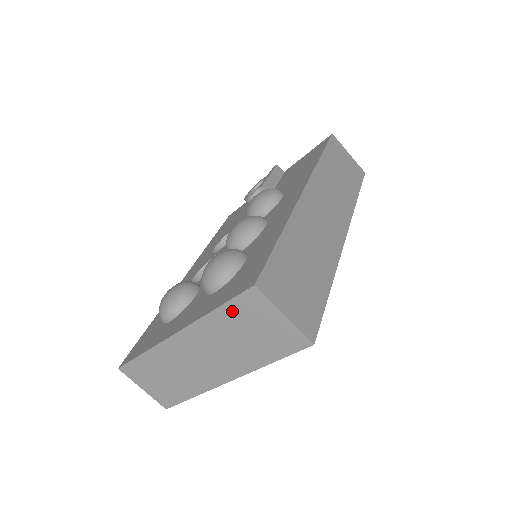
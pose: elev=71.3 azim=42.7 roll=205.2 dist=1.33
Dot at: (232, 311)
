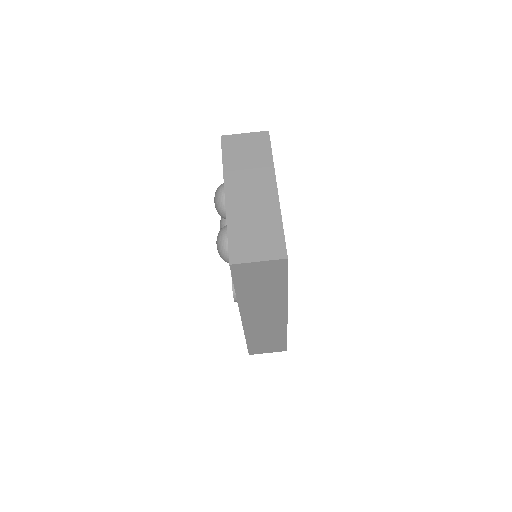
Dot at: (228, 154)
